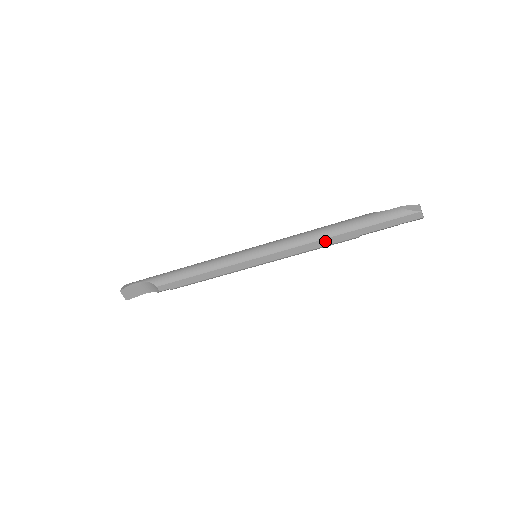
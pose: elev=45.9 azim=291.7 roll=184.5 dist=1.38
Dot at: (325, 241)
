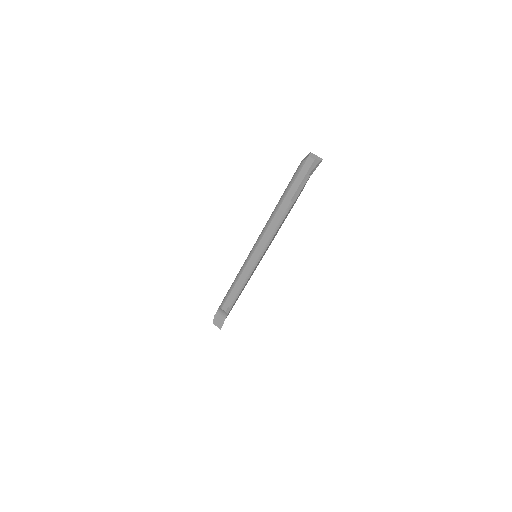
Dot at: (276, 219)
